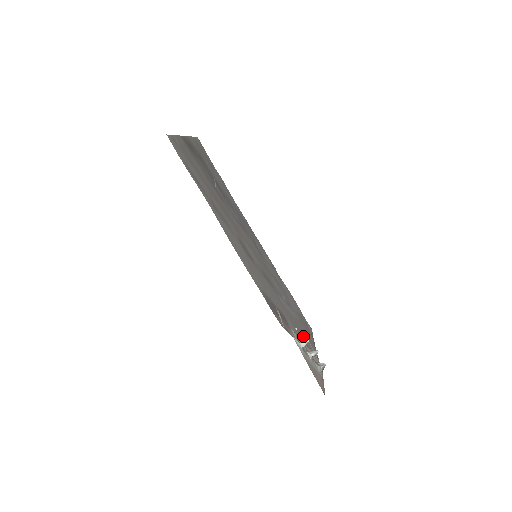
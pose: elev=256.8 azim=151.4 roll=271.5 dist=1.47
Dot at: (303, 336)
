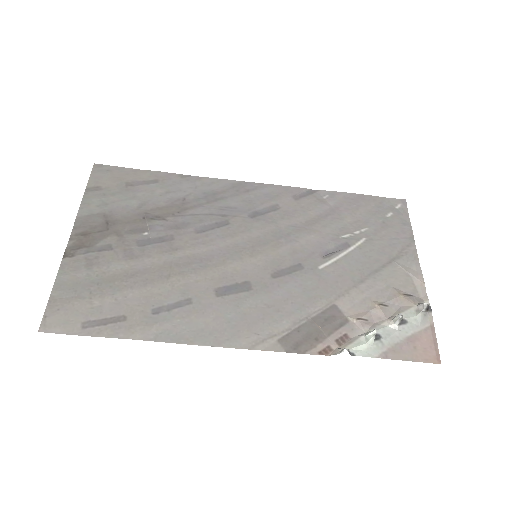
Dot at: (382, 275)
